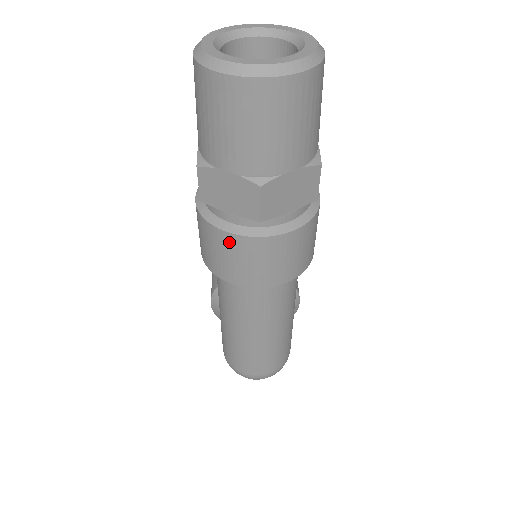
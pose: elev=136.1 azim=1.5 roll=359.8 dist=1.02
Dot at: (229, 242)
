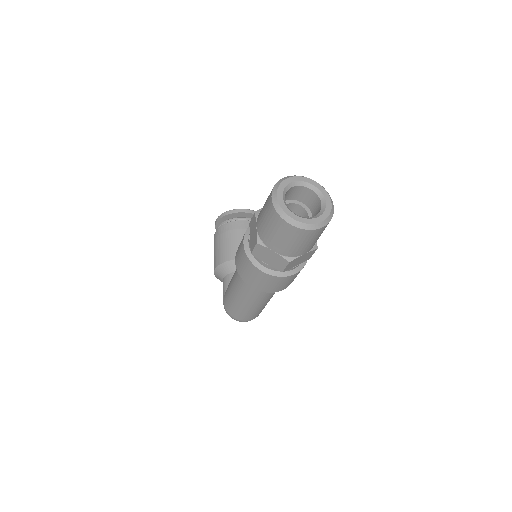
Dot at: (262, 275)
